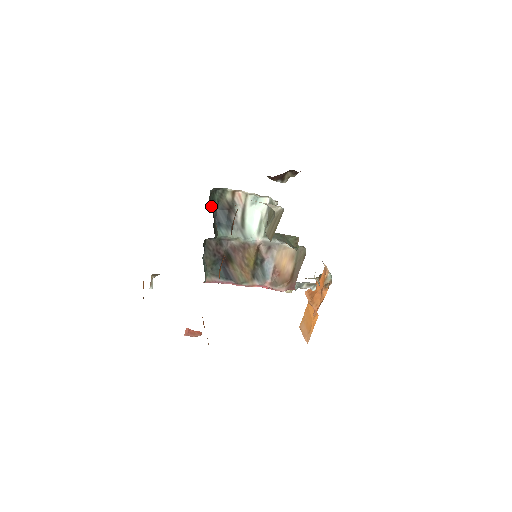
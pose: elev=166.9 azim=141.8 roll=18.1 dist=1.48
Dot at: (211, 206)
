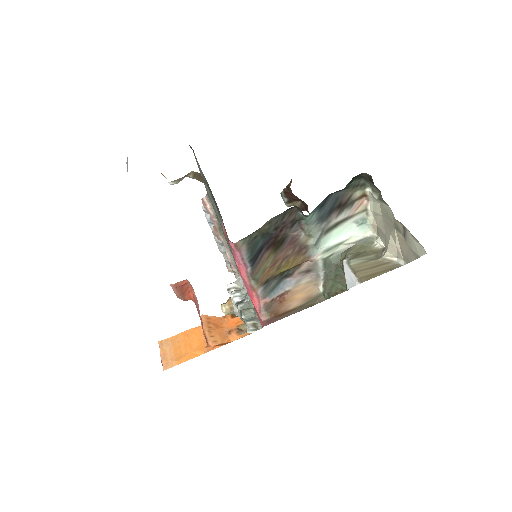
Dot at: occluded
